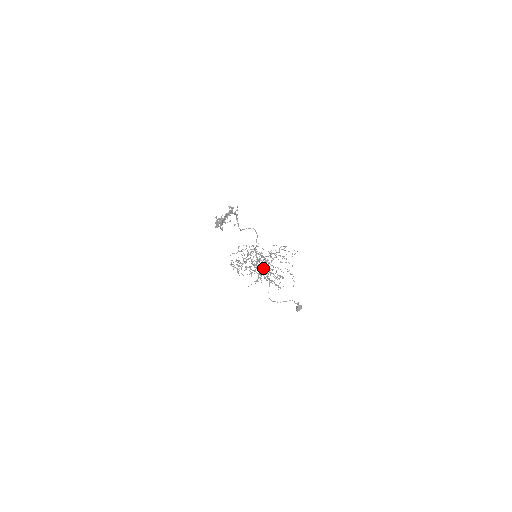
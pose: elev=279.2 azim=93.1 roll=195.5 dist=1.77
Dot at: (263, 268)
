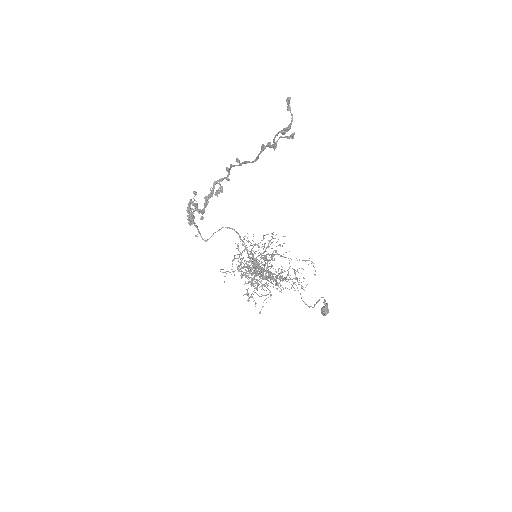
Dot at: (273, 268)
